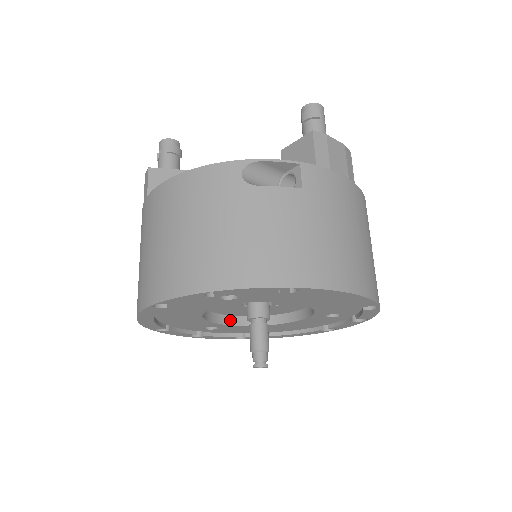
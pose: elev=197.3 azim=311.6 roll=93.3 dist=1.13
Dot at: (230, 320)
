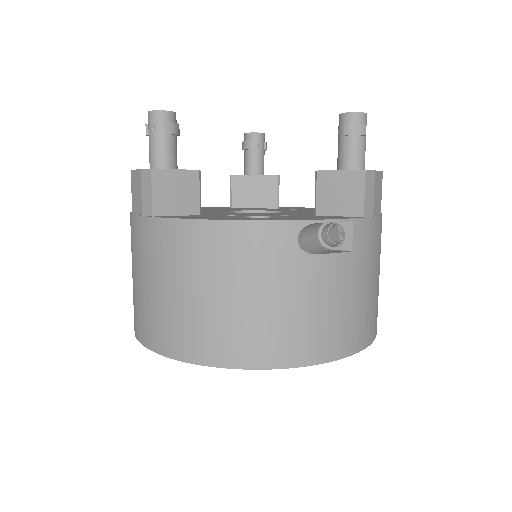
Dot at: occluded
